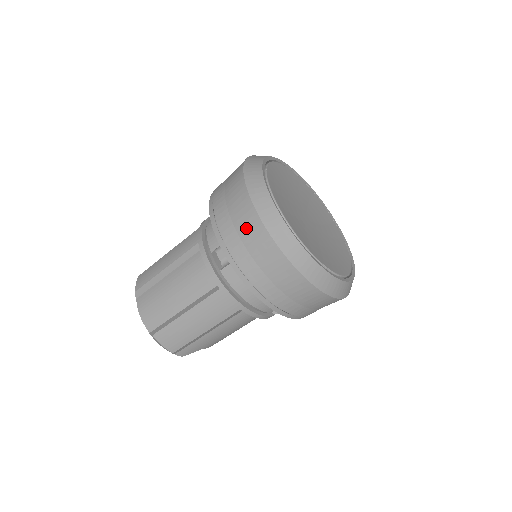
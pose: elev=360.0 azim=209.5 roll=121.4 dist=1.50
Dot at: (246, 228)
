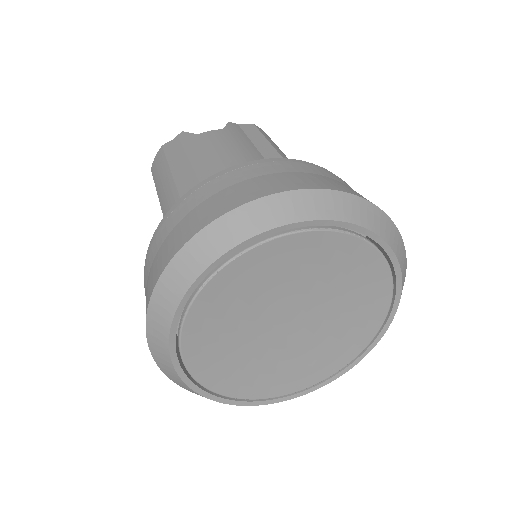
Dot at: occluded
